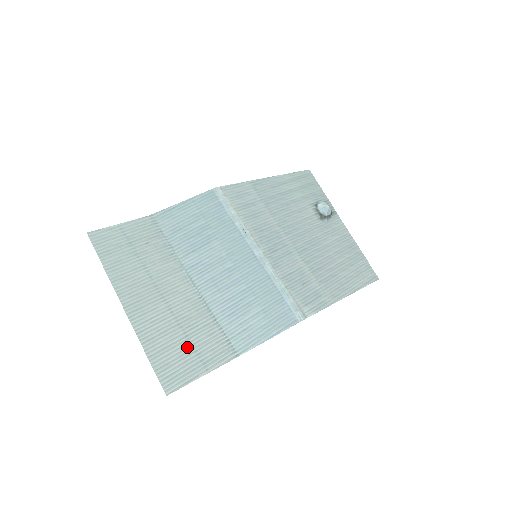
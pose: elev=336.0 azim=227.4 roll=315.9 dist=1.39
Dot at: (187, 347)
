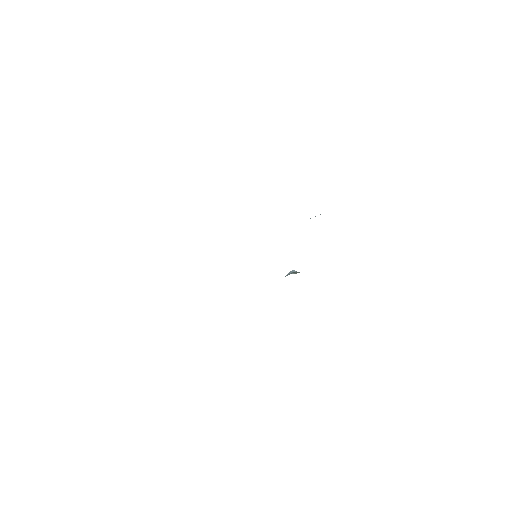
Dot at: occluded
